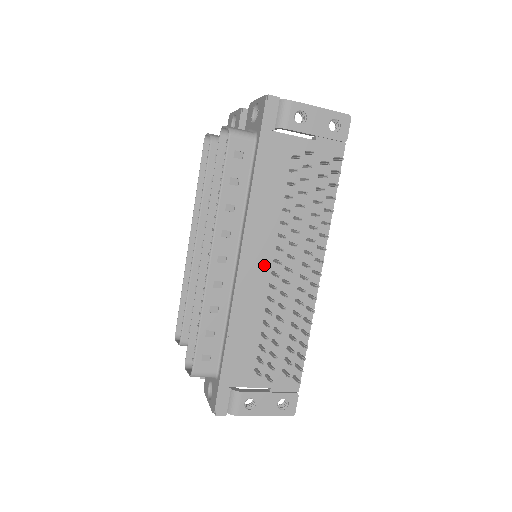
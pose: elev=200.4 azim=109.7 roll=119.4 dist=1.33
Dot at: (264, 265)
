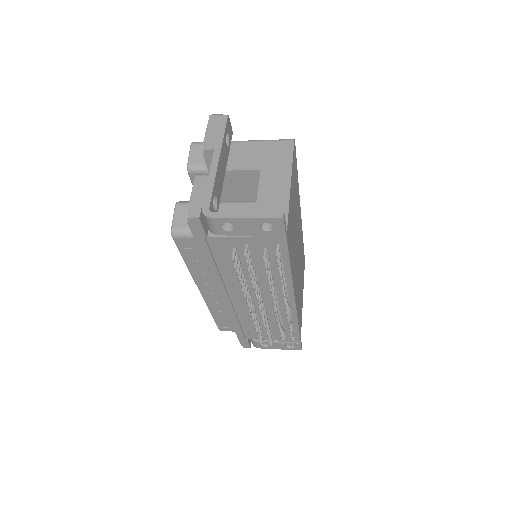
Dot at: (242, 298)
